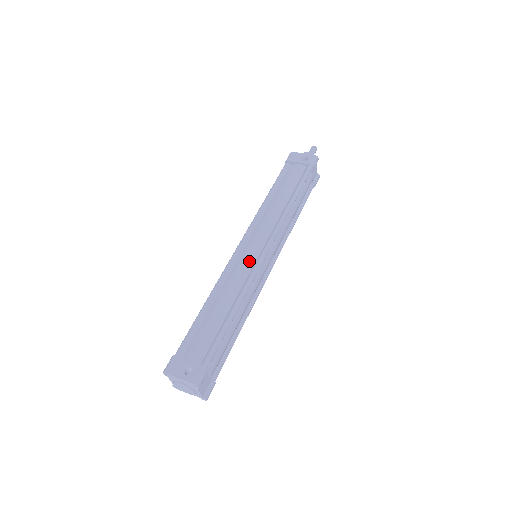
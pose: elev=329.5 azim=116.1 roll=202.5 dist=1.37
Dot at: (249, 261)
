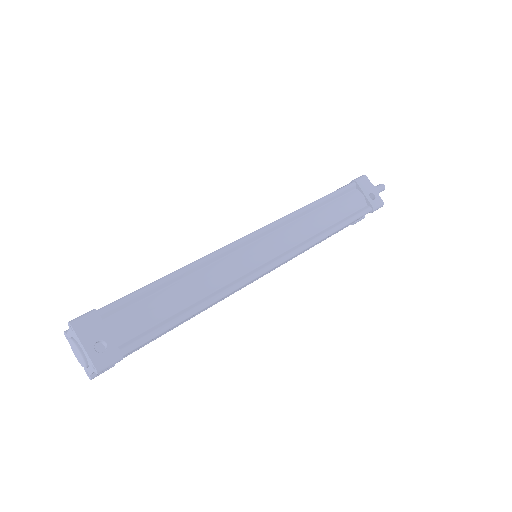
Dot at: (250, 263)
